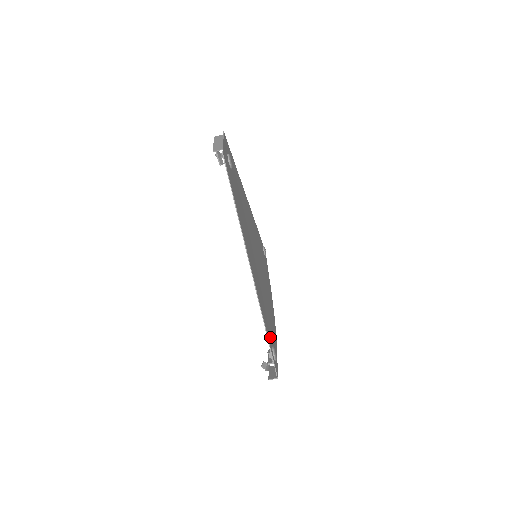
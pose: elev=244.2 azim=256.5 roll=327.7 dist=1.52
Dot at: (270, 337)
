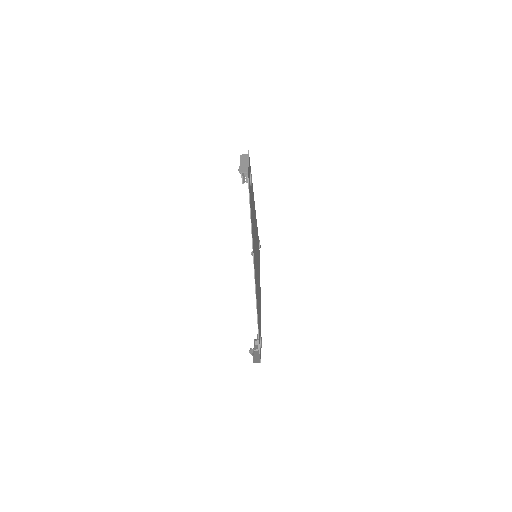
Dot at: (259, 328)
